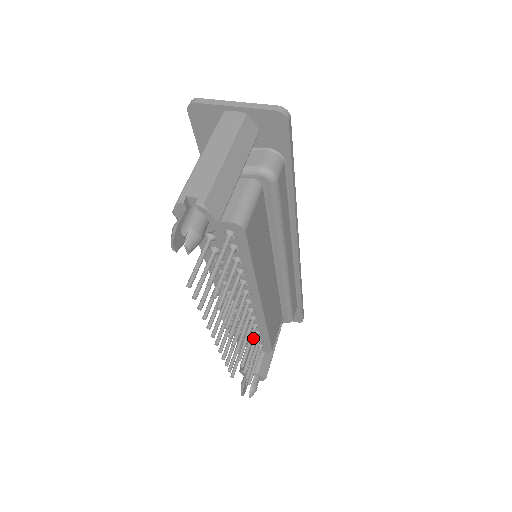
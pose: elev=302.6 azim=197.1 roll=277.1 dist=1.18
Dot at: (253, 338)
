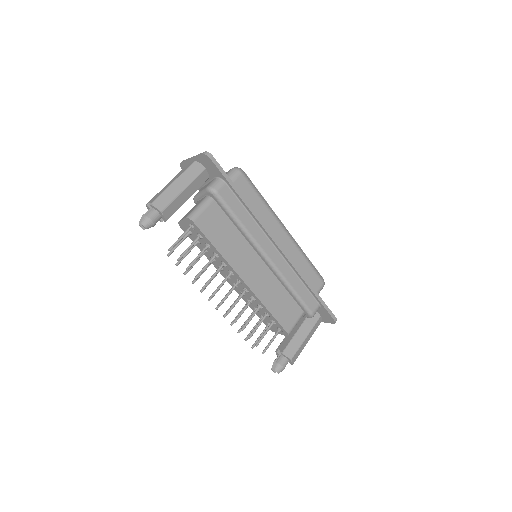
Dot at: (270, 321)
